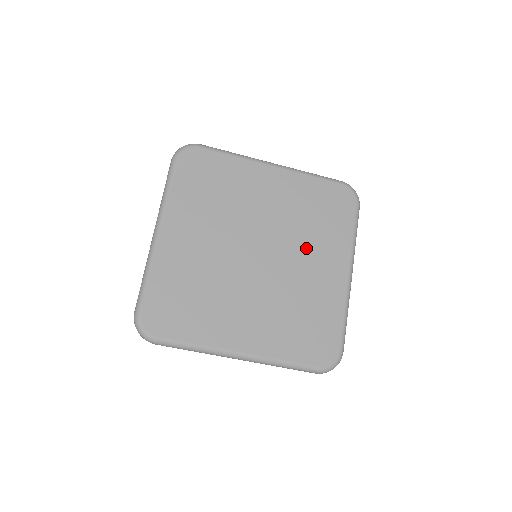
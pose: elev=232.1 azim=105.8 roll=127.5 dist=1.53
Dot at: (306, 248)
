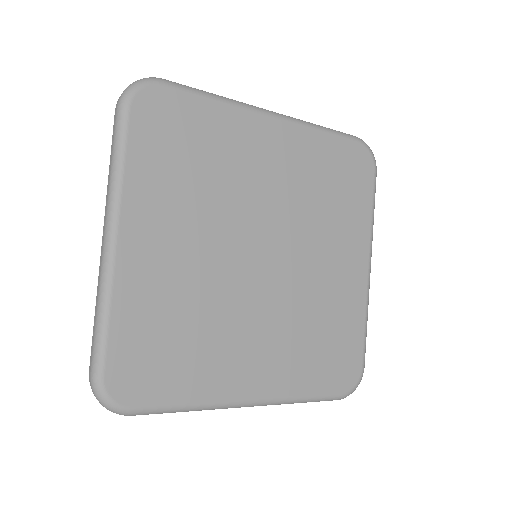
Dot at: (320, 239)
